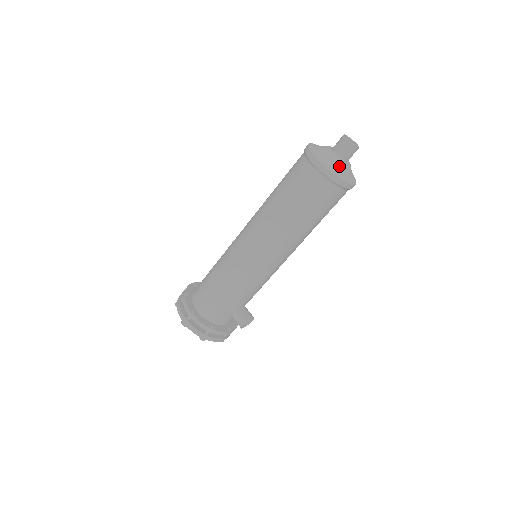
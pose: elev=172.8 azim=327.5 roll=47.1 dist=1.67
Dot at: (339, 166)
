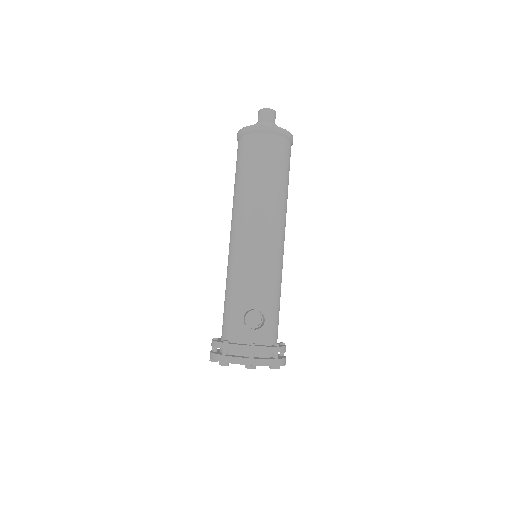
Dot at: occluded
